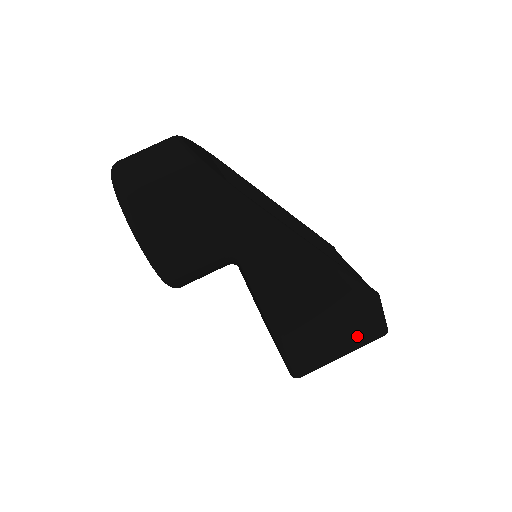
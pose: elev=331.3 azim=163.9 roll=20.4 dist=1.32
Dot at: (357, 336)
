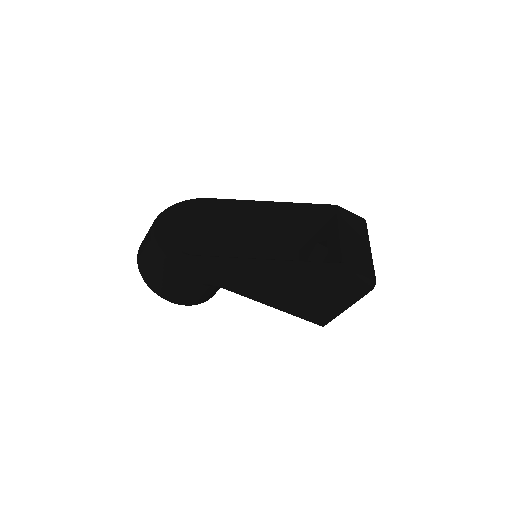
Dot at: (346, 296)
